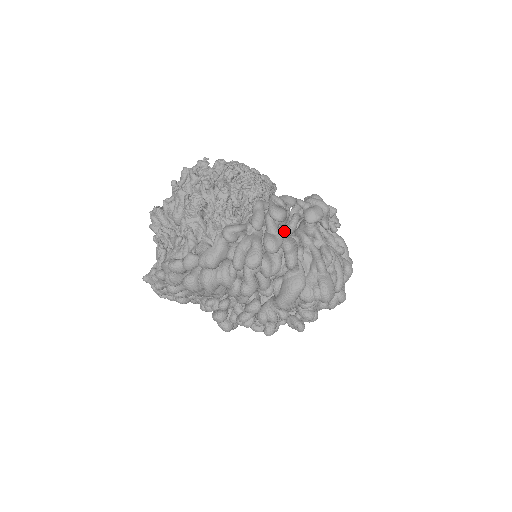
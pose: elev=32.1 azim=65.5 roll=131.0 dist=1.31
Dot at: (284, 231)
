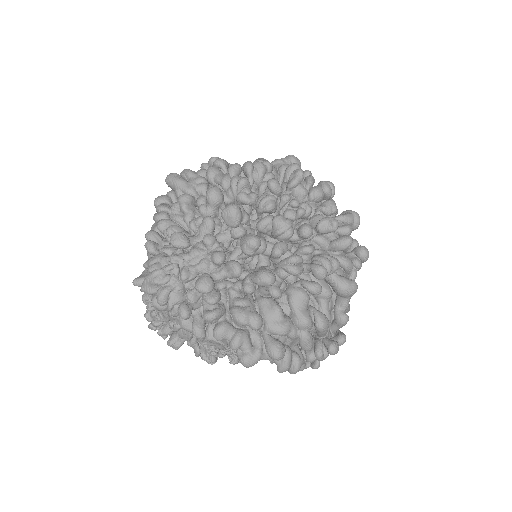
Dot at: occluded
